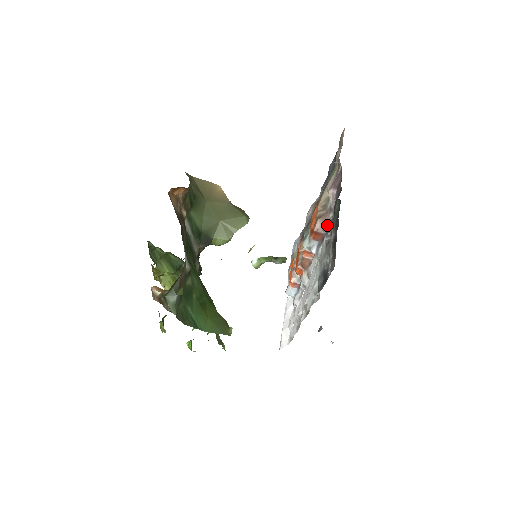
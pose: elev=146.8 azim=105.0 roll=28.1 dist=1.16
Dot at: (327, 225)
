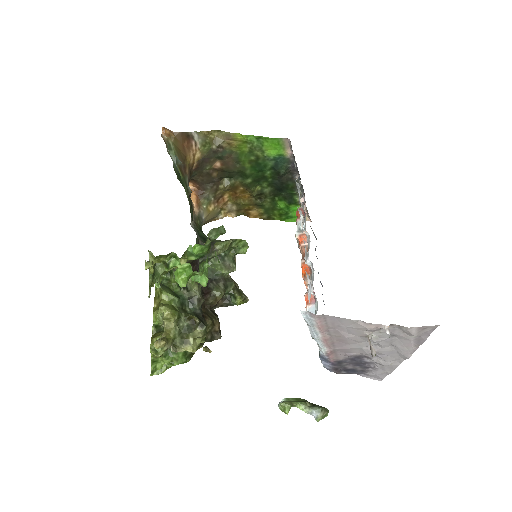
Dot at: occluded
